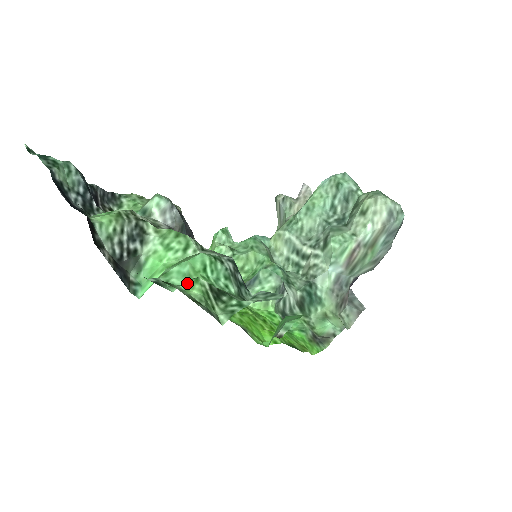
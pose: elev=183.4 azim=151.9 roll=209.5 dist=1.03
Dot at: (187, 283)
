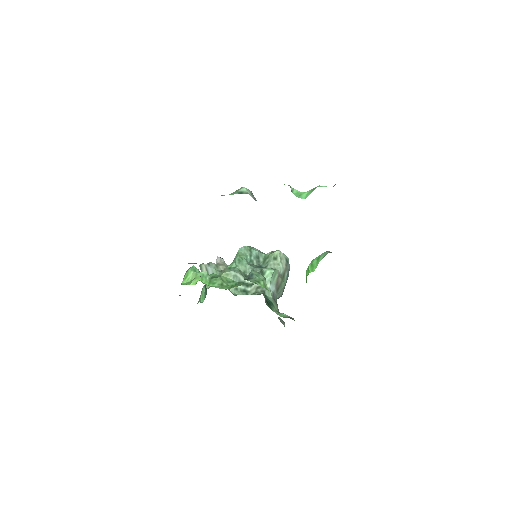
Dot at: occluded
